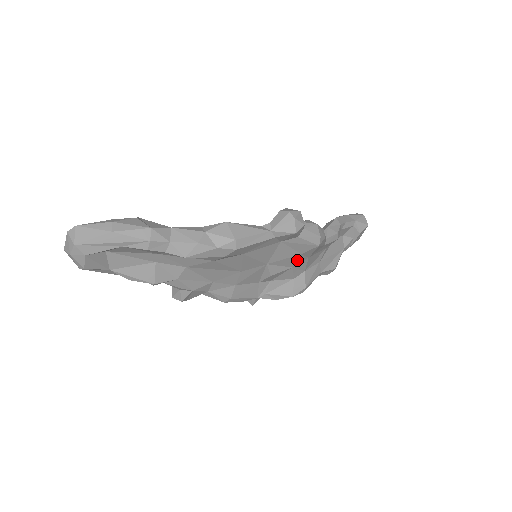
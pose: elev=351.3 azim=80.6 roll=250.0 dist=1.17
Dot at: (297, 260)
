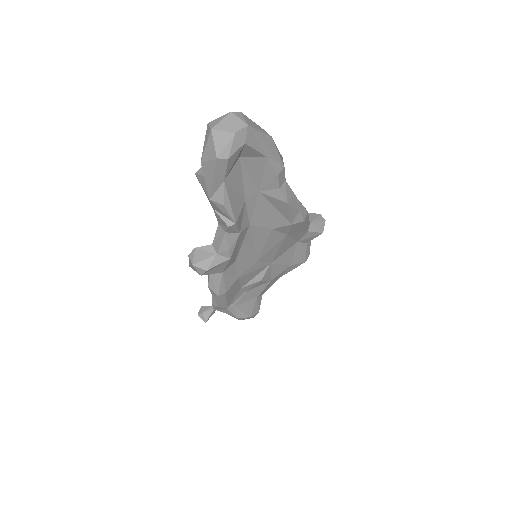
Dot at: (281, 273)
